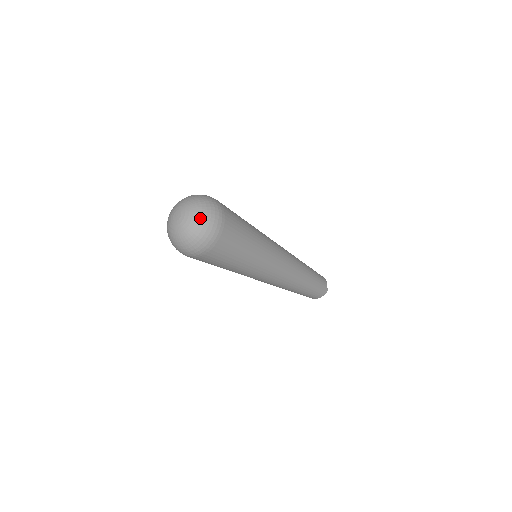
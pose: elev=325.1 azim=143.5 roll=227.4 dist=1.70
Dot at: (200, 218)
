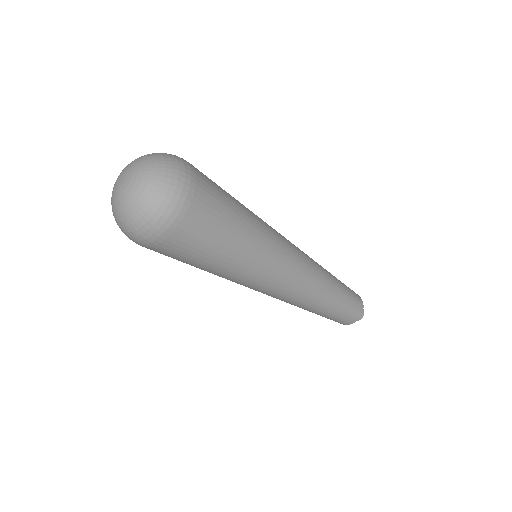
Dot at: (152, 184)
